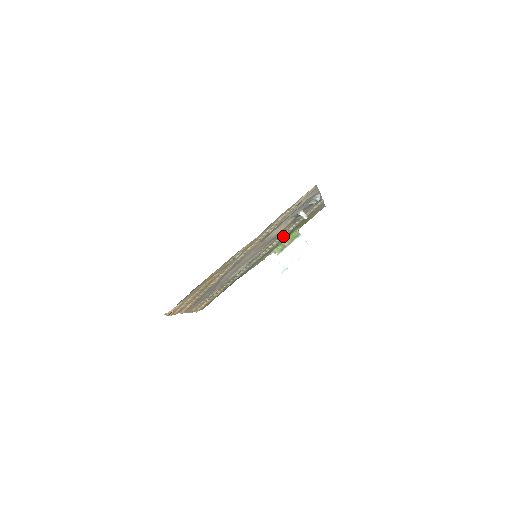
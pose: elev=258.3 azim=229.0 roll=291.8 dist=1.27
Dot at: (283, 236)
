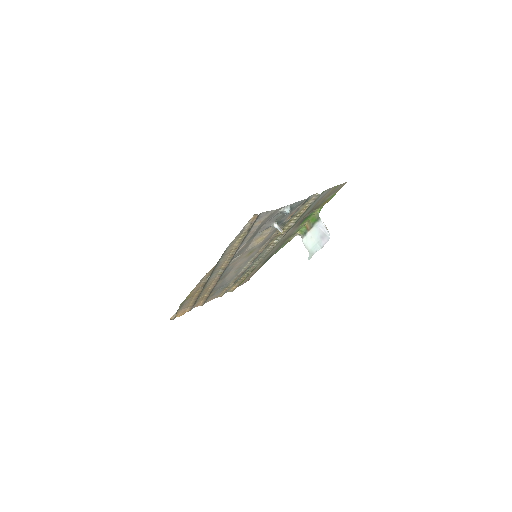
Dot at: (286, 231)
